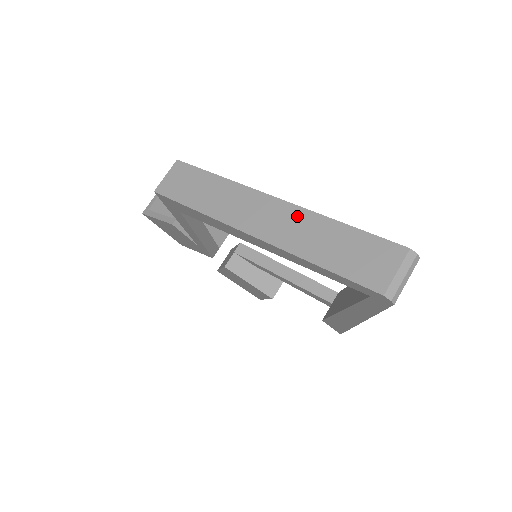
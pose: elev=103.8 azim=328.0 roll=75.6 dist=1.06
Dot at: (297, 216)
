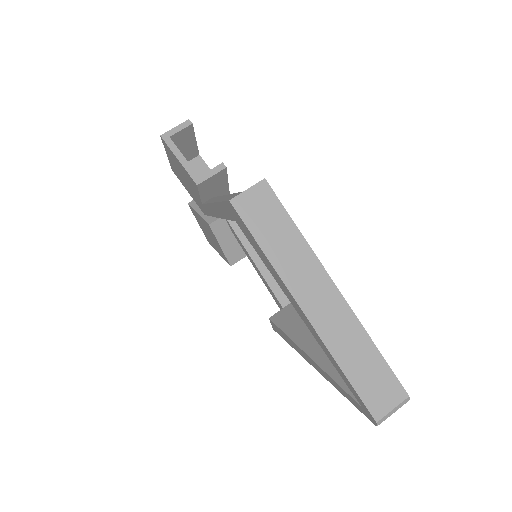
Dot at: (347, 319)
